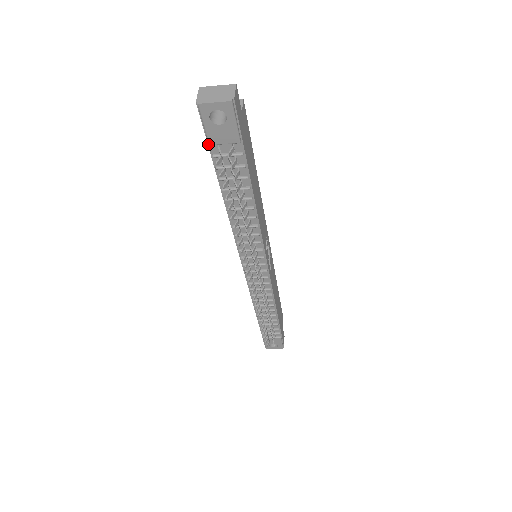
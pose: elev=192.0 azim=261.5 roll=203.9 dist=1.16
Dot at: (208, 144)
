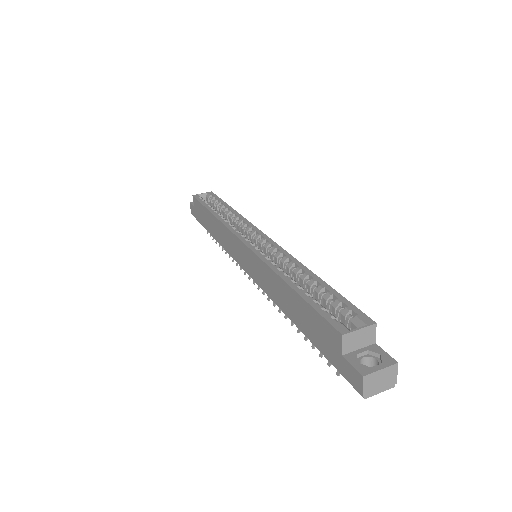
Dot at: (332, 364)
